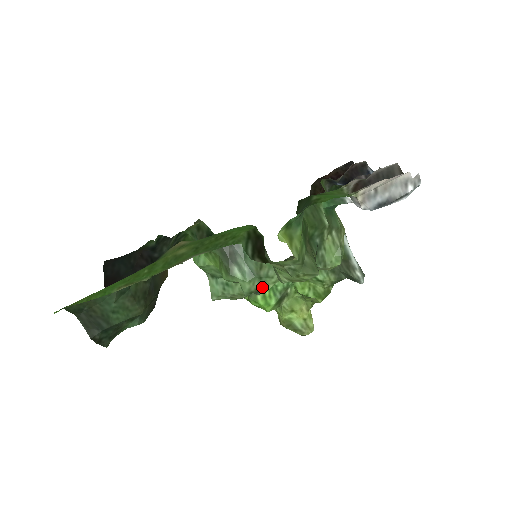
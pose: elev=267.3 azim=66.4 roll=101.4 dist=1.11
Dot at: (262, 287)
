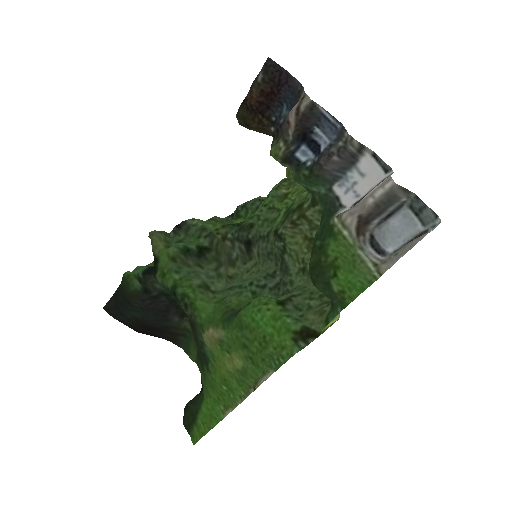
Dot at: occluded
